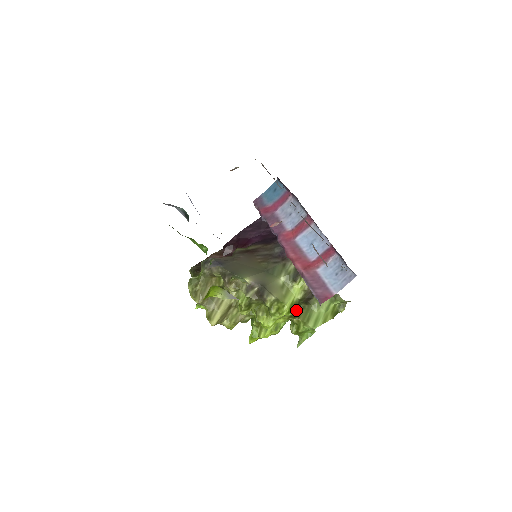
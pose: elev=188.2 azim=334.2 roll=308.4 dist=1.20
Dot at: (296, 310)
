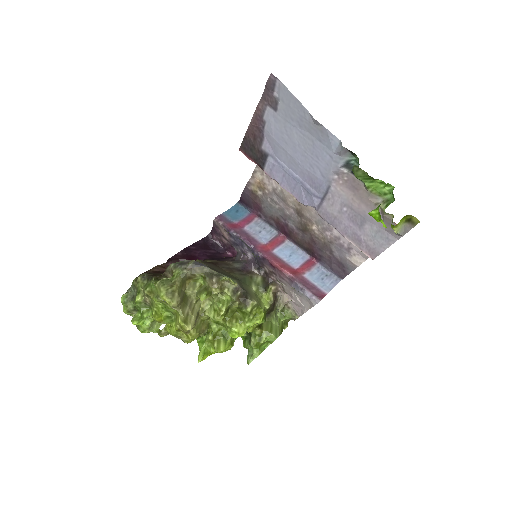
Dot at: occluded
